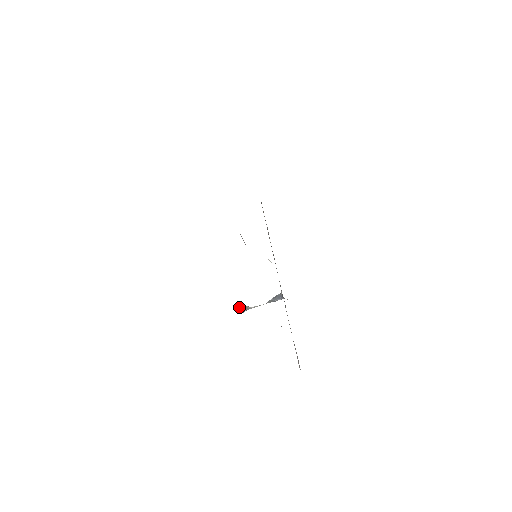
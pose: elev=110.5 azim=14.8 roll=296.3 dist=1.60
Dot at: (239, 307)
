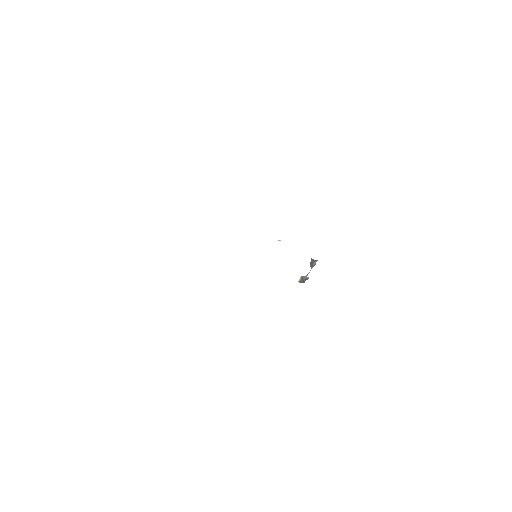
Dot at: (299, 280)
